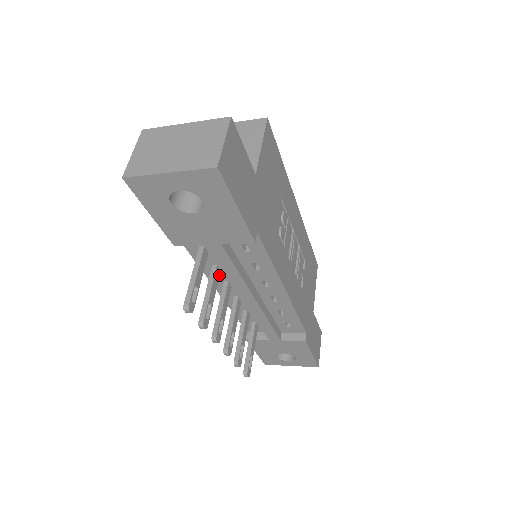
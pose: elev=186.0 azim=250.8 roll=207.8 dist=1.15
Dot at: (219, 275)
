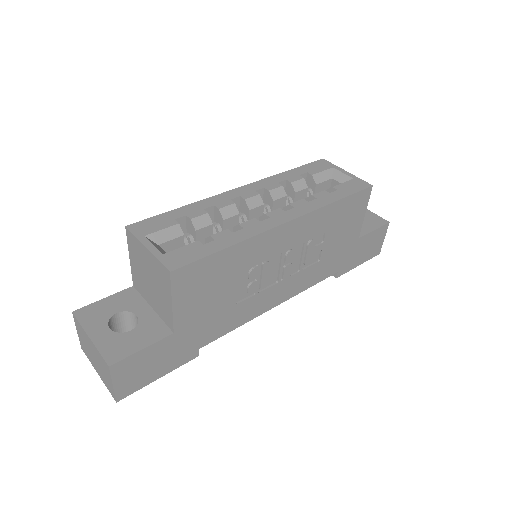
Dot at: occluded
